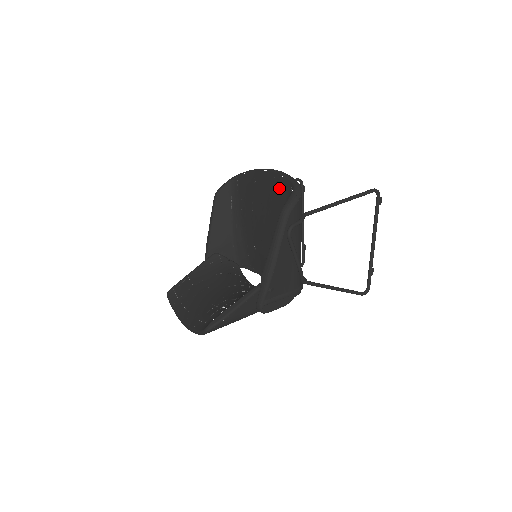
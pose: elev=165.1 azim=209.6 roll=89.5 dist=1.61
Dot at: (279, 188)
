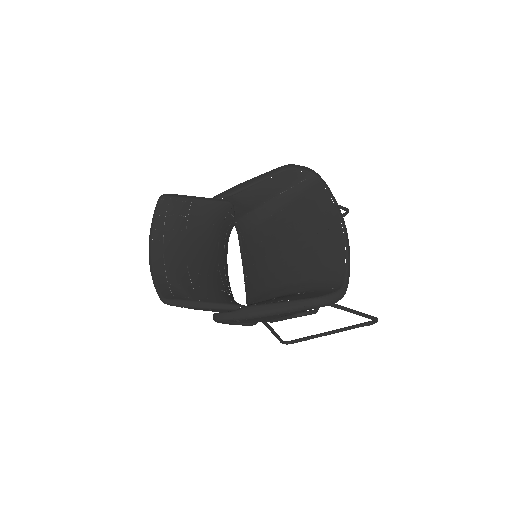
Dot at: (333, 260)
